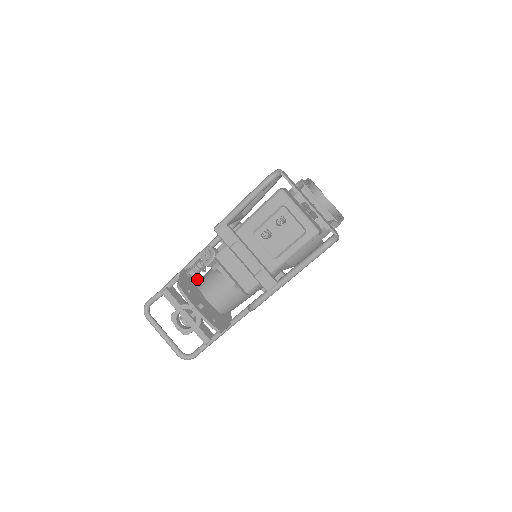
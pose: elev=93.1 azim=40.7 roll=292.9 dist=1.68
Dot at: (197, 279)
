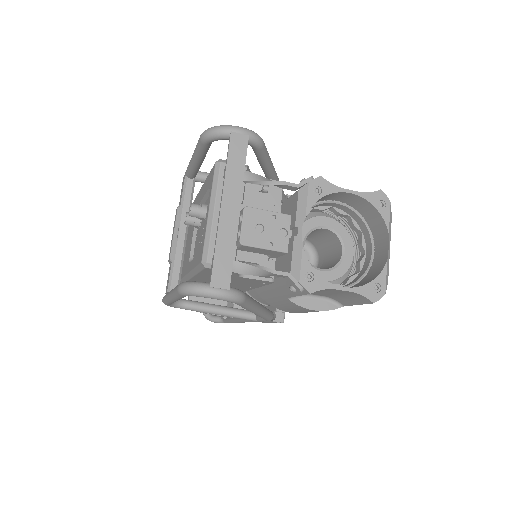
Dot at: occluded
